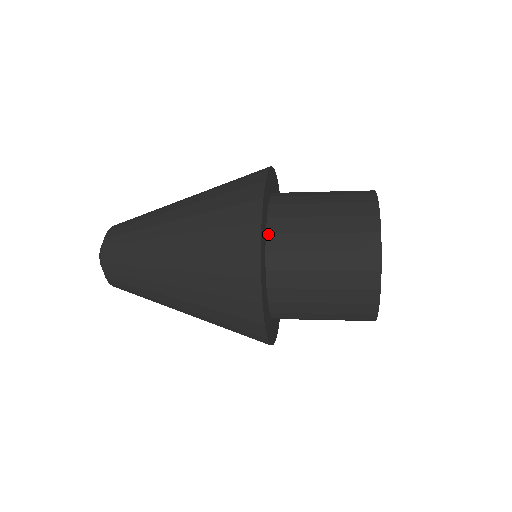
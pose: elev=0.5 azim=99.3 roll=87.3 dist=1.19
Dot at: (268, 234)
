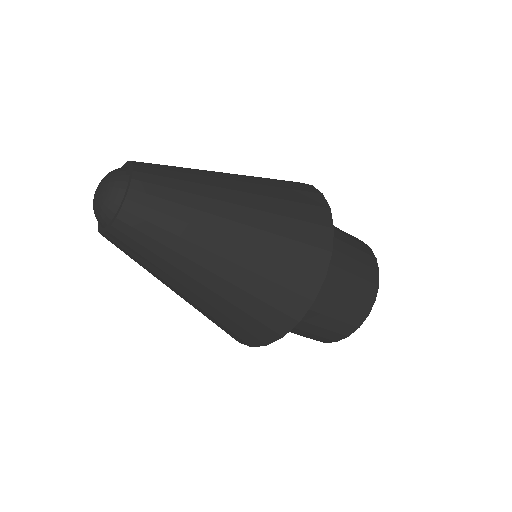
Dot at: occluded
